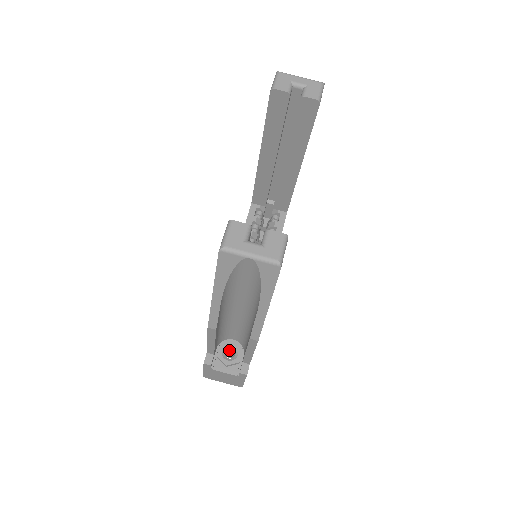
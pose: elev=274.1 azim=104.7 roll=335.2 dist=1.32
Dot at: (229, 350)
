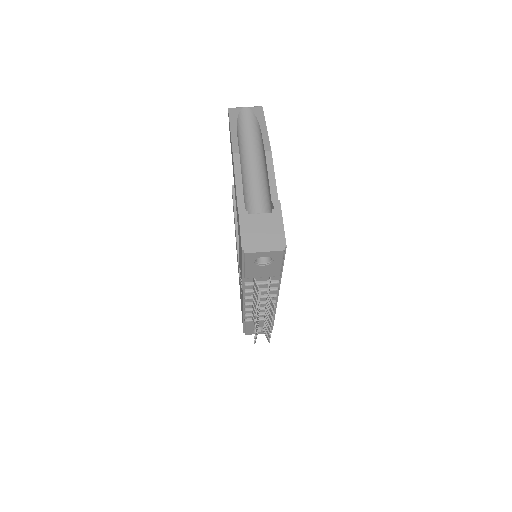
Dot at: occluded
